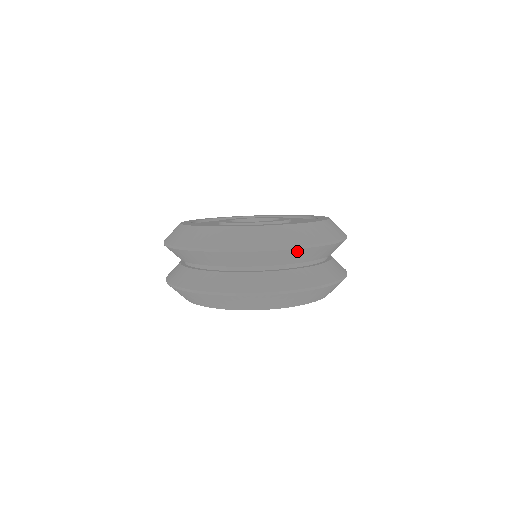
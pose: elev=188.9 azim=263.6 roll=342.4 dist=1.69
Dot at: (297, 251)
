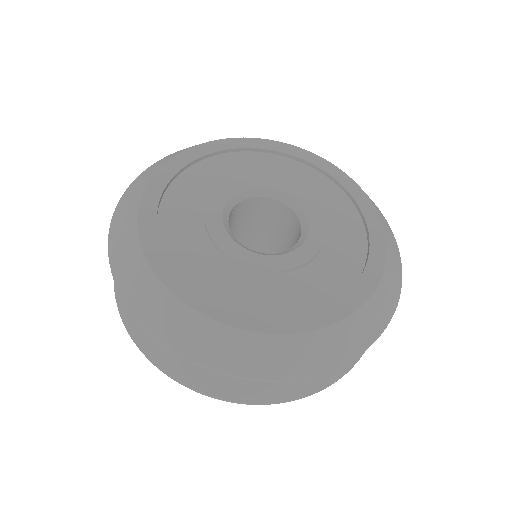
Dot at: occluded
